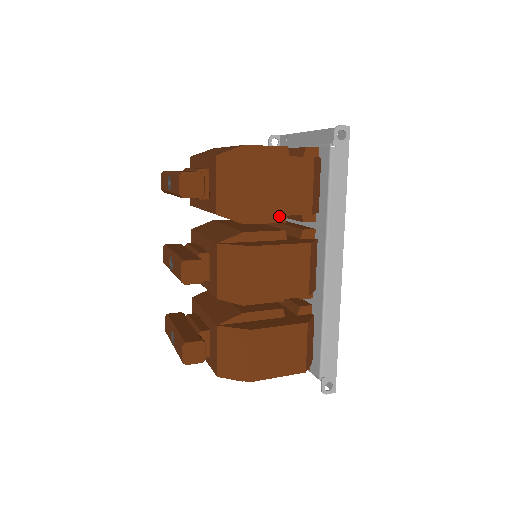
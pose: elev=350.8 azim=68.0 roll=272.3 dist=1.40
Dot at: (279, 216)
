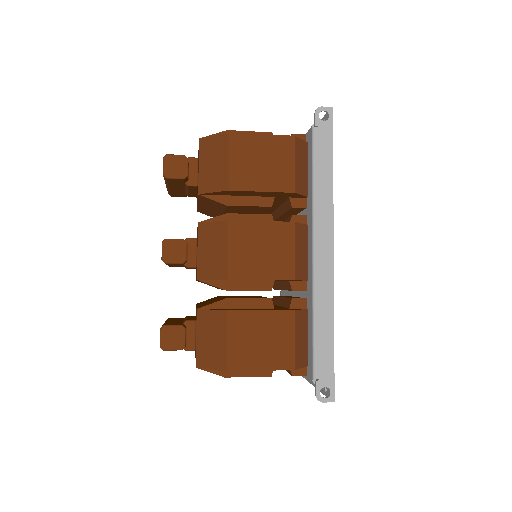
Dot at: (265, 200)
